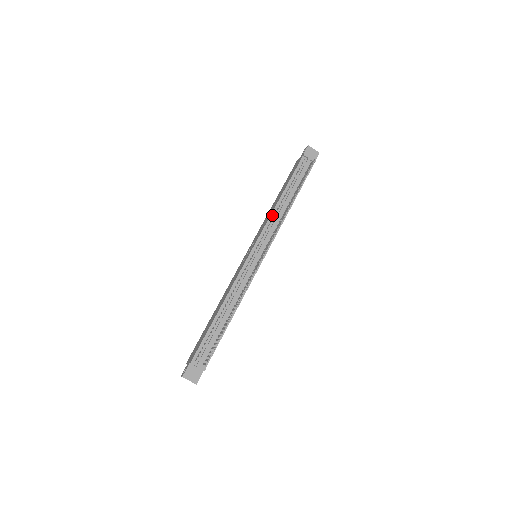
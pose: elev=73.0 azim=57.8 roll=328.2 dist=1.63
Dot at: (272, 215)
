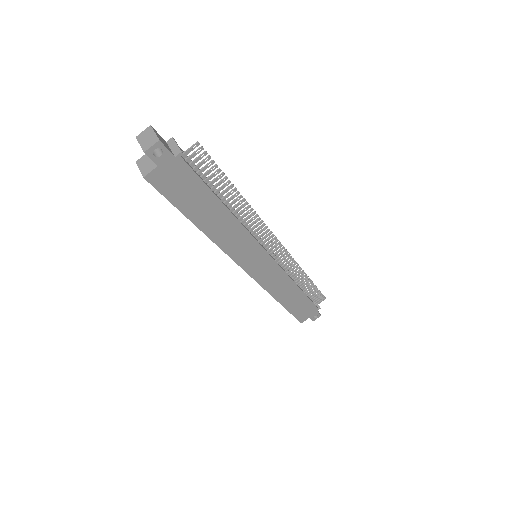
Dot at: occluded
